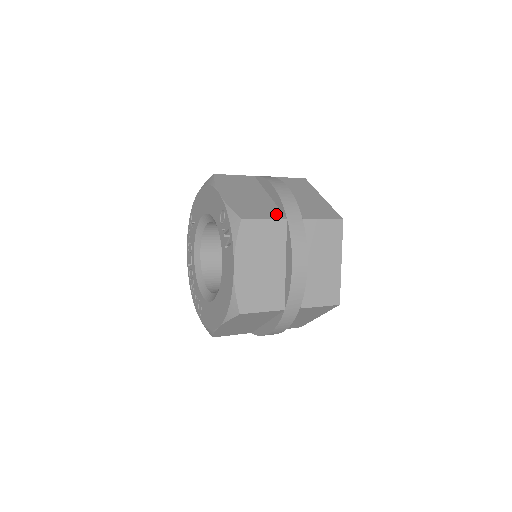
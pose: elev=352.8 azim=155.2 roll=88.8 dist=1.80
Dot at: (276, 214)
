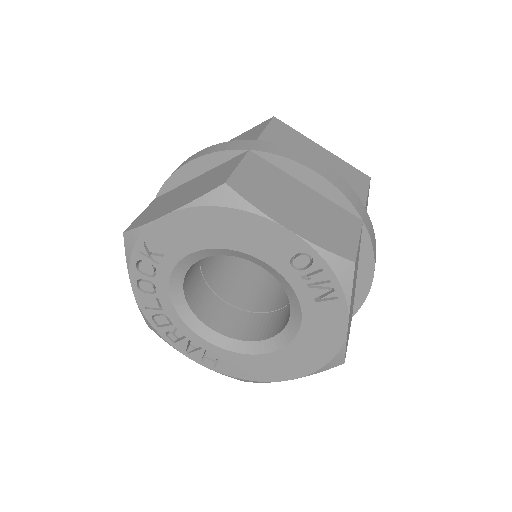
Dot at: (351, 220)
